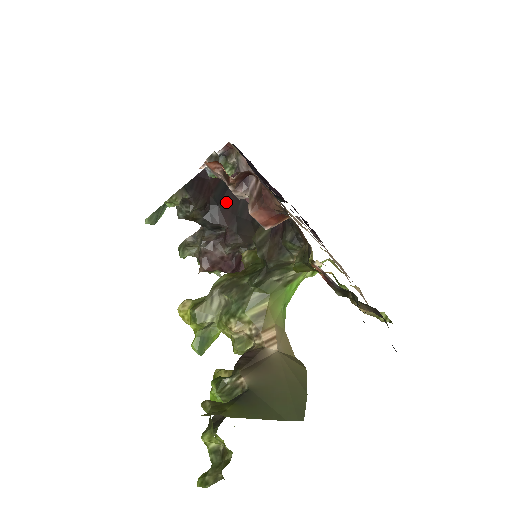
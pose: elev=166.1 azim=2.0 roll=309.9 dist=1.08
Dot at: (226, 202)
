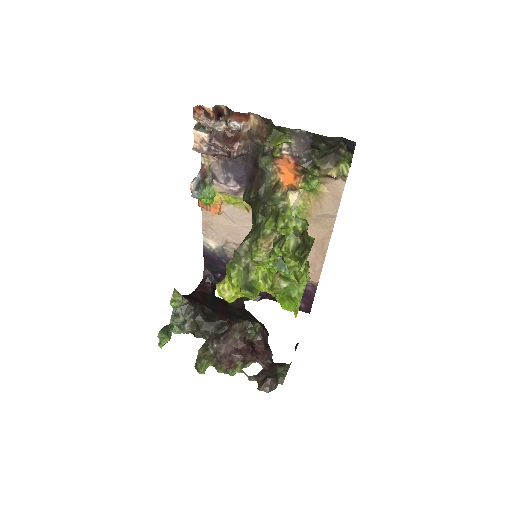
Dot at: (218, 309)
